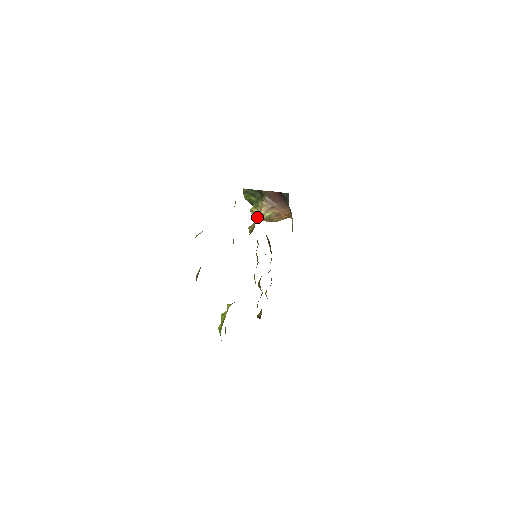
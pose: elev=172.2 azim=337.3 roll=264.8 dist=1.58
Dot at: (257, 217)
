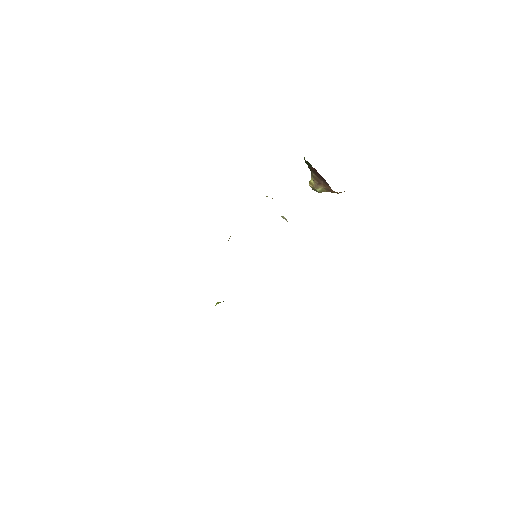
Dot at: (314, 190)
